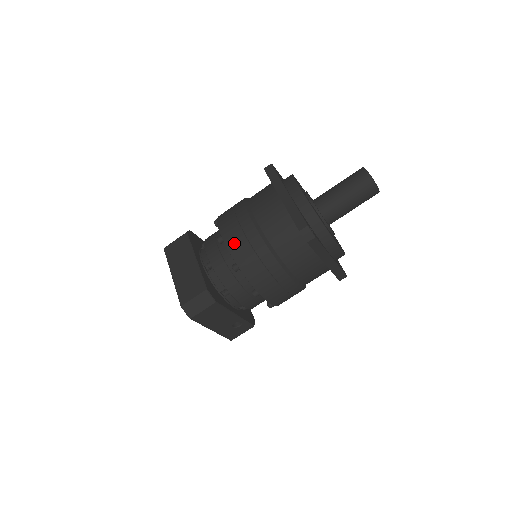
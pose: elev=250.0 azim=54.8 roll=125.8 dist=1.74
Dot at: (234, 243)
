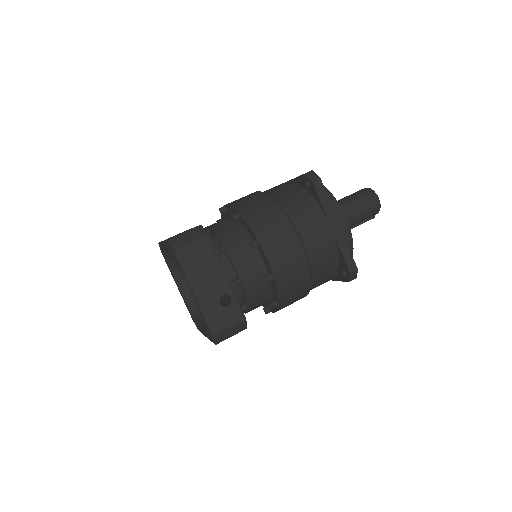
Dot at: (237, 202)
